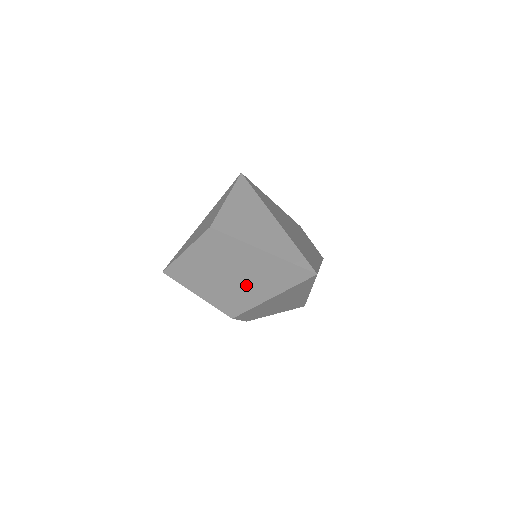
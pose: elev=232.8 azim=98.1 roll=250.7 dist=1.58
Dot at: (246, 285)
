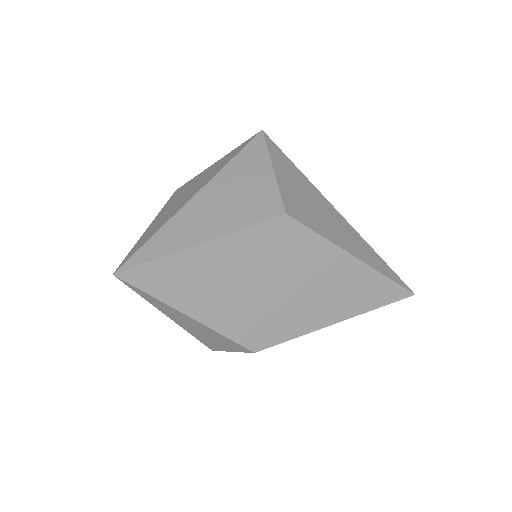
Dot at: (308, 304)
